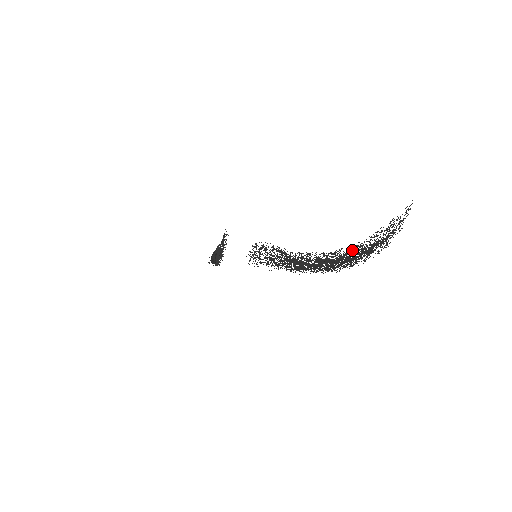
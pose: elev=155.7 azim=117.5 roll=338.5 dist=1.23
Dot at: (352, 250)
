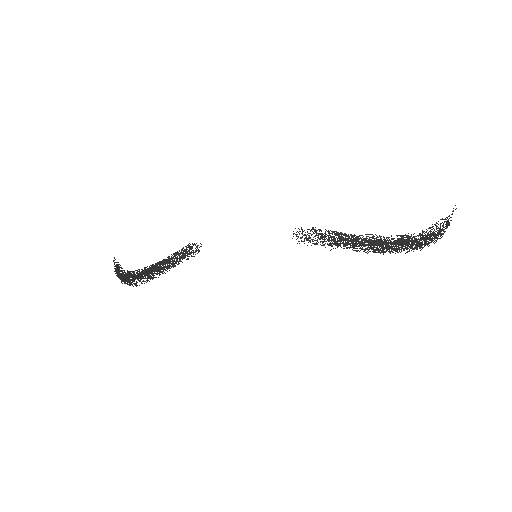
Dot at: (420, 235)
